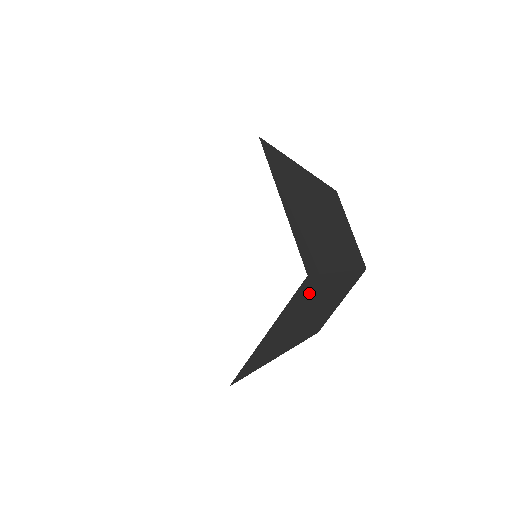
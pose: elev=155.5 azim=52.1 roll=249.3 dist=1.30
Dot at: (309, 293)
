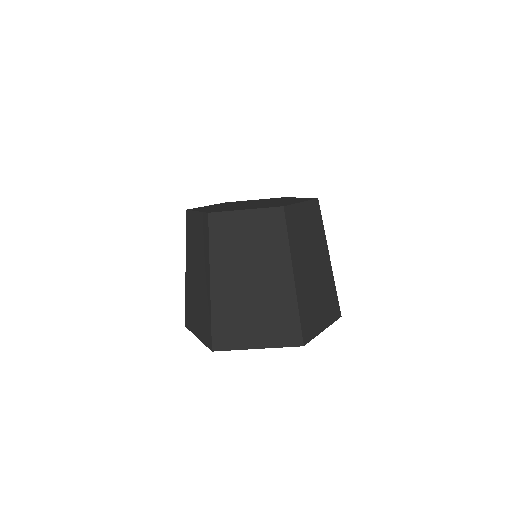
Dot at: occluded
